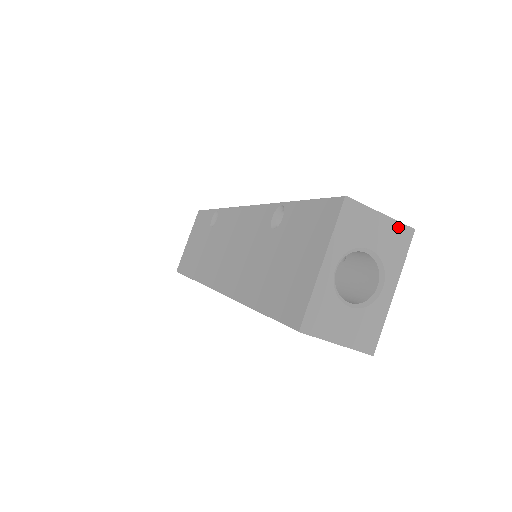
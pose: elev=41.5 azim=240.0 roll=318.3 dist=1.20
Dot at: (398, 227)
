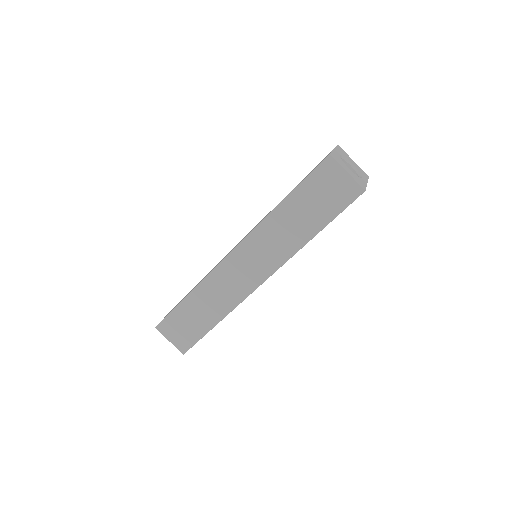
Dot at: (361, 170)
